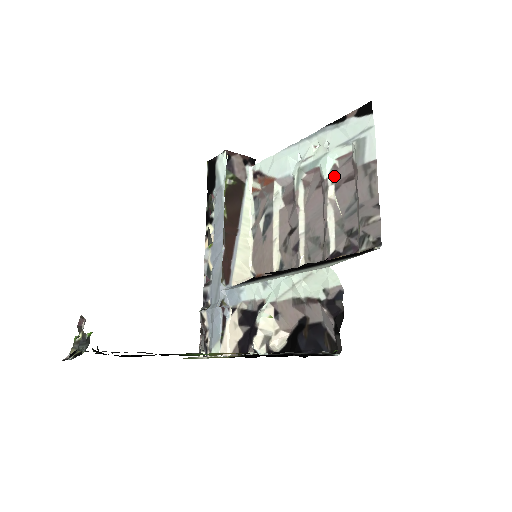
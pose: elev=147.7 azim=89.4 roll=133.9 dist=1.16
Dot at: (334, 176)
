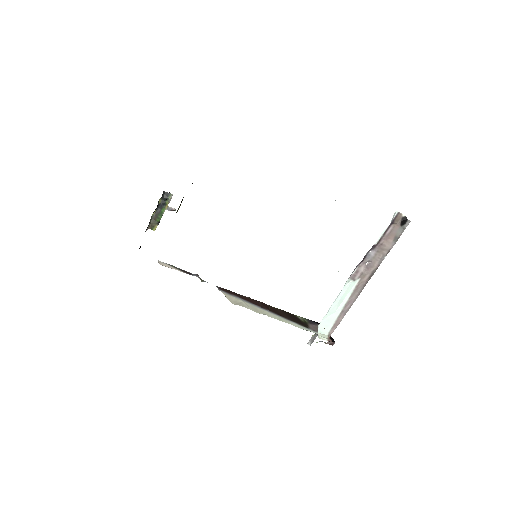
Dot at: occluded
